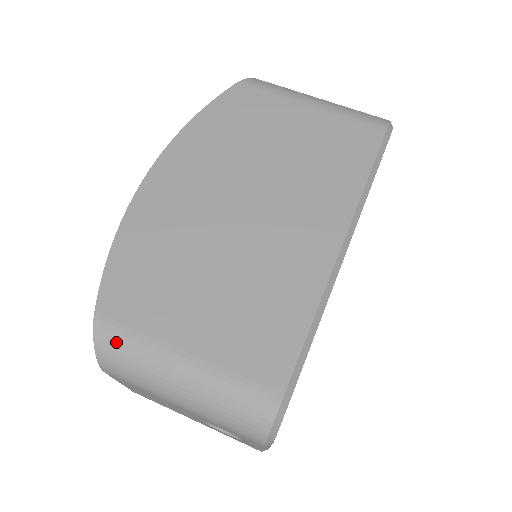
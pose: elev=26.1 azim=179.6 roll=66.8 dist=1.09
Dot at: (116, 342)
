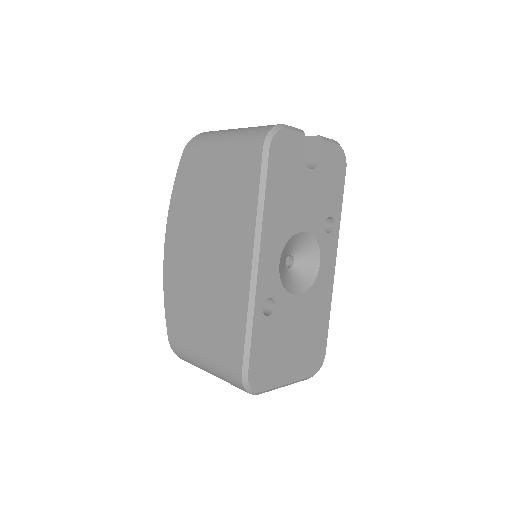
Dot at: (180, 353)
